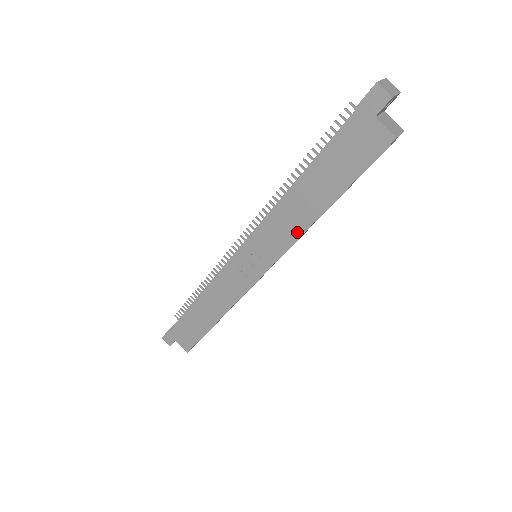
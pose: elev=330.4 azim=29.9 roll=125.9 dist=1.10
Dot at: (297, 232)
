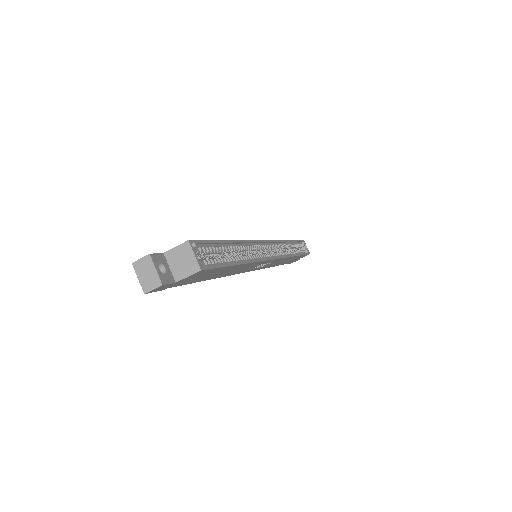
Dot at: (252, 264)
